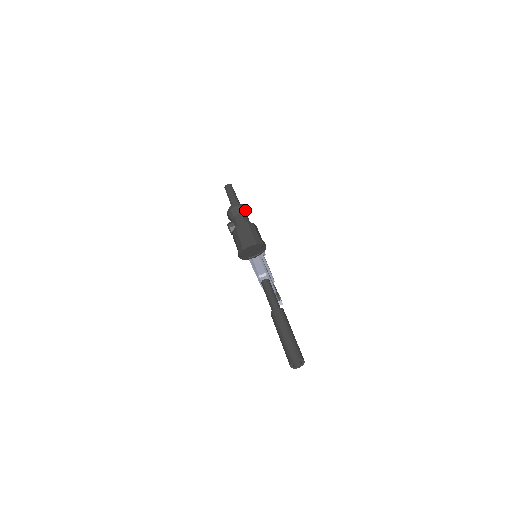
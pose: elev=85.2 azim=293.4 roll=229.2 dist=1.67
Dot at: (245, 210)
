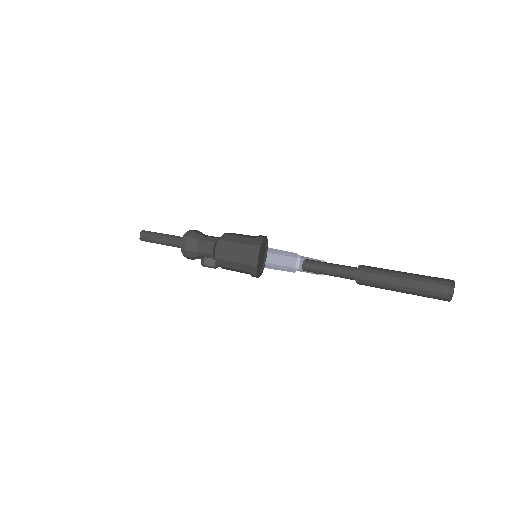
Dot at: (197, 233)
